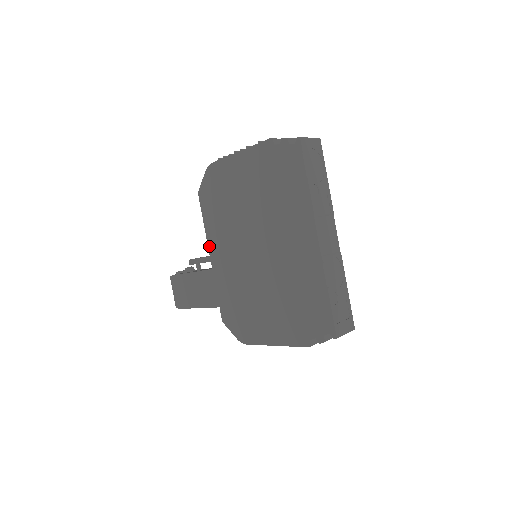
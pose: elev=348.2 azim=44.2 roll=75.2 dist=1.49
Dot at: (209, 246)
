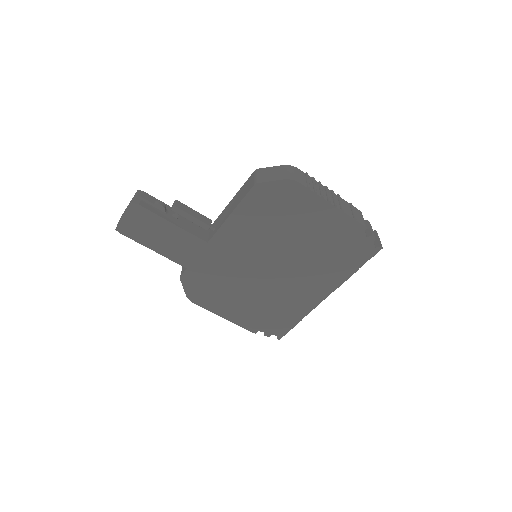
Dot at: (223, 227)
